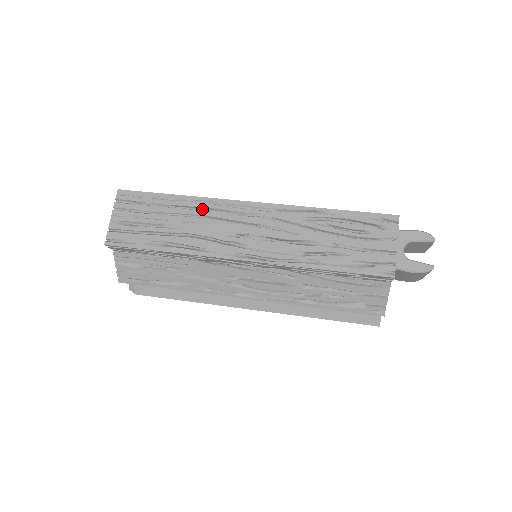
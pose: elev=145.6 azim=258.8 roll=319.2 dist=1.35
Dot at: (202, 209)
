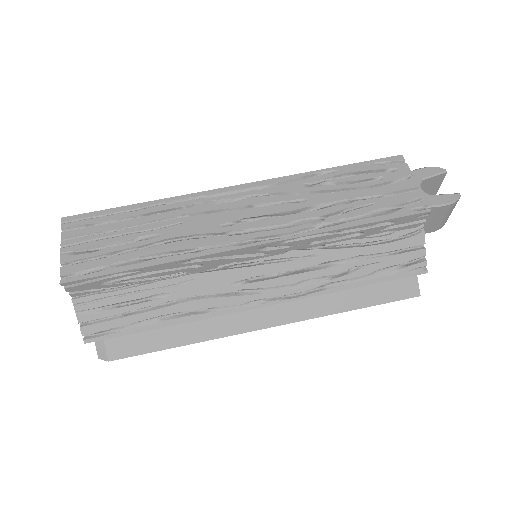
Dot at: (179, 210)
